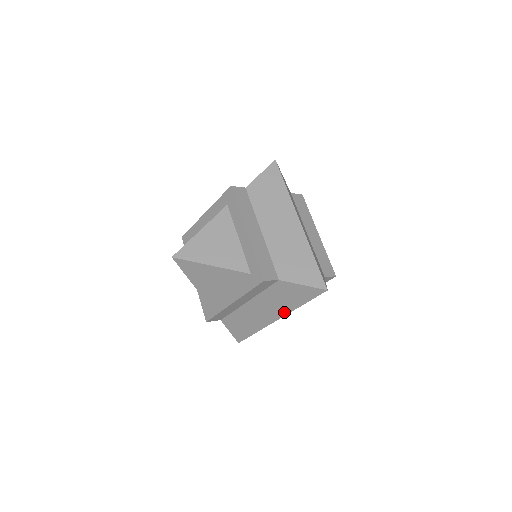
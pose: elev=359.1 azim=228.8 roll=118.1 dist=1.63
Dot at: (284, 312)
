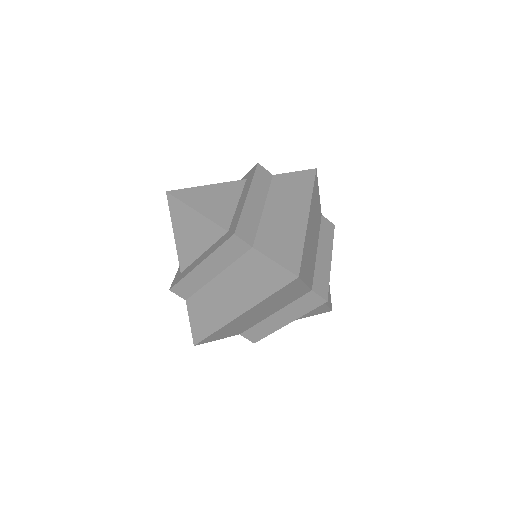
Dot at: (248, 304)
